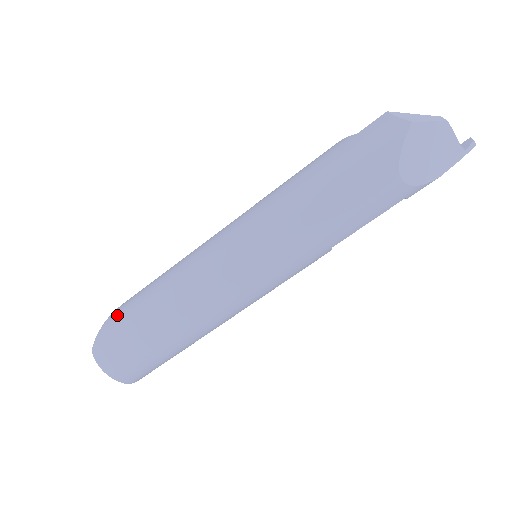
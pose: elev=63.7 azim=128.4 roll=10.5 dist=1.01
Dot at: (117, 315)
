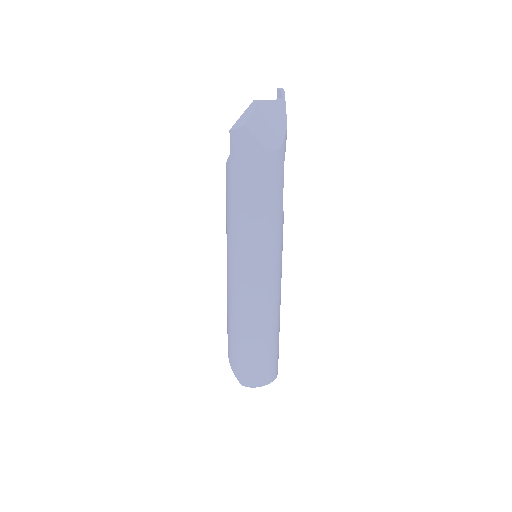
Dot at: (232, 357)
